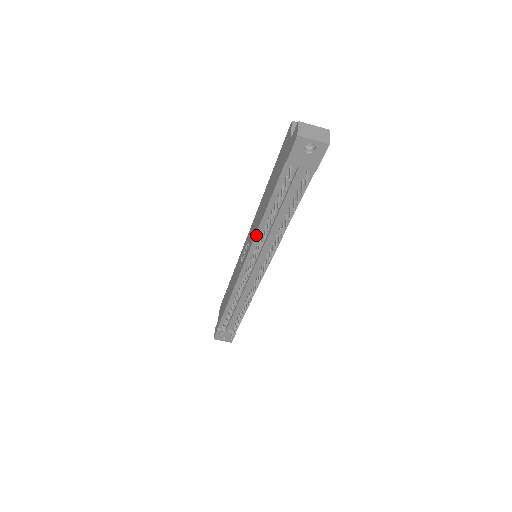
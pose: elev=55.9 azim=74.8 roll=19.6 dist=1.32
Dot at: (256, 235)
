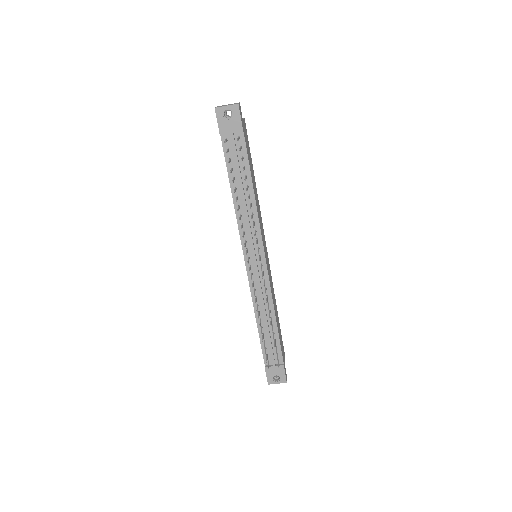
Dot at: (237, 221)
